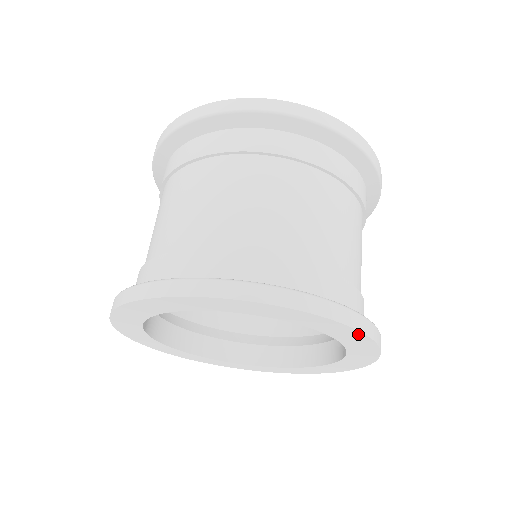
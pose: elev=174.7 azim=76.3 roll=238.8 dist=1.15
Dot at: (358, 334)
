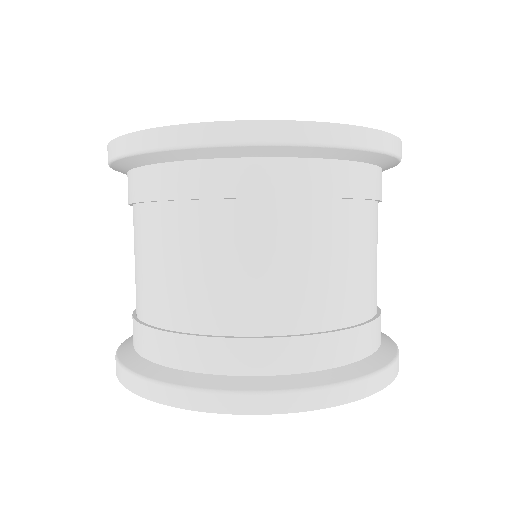
Dot at: (352, 398)
